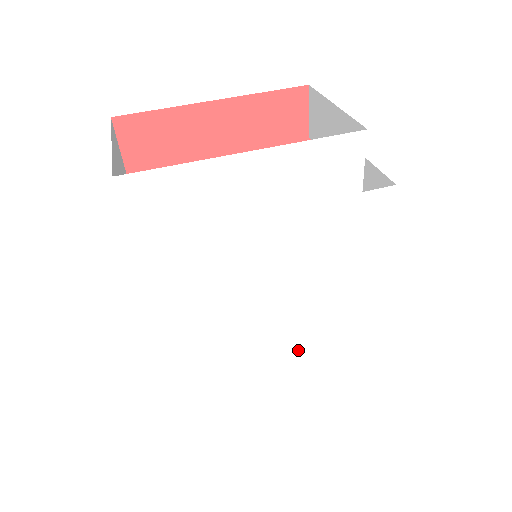
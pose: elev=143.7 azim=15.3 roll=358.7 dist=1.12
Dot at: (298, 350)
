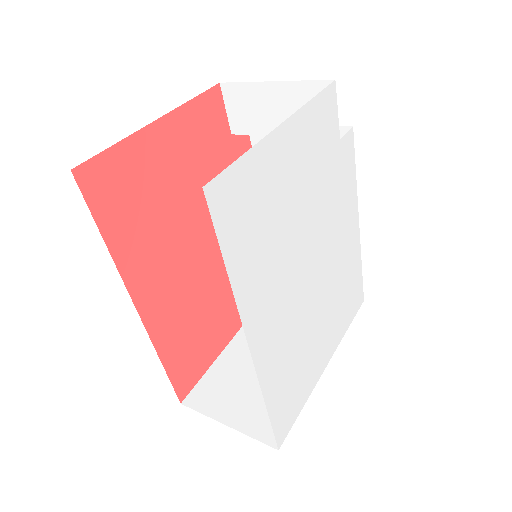
Dot at: (330, 319)
